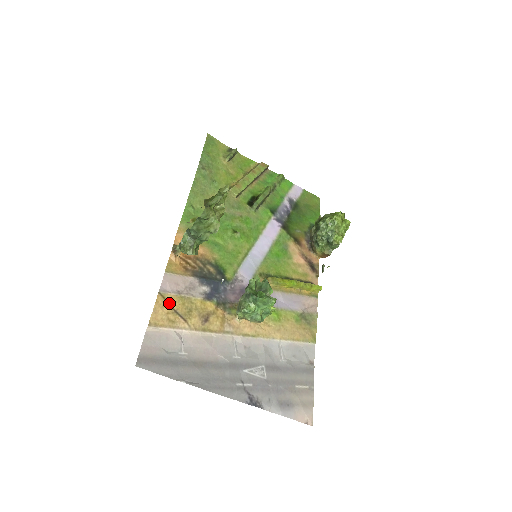
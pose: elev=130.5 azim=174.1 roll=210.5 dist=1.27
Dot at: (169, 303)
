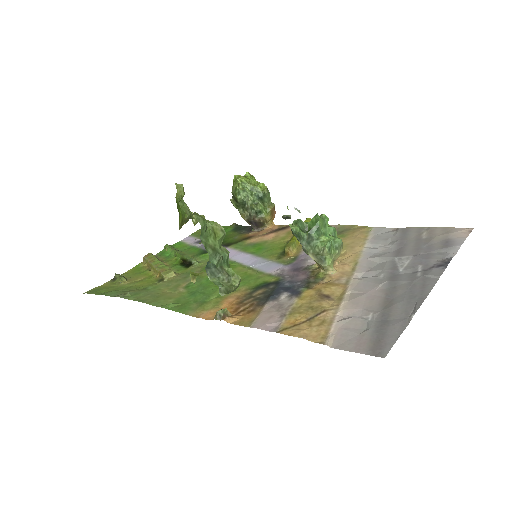
Dot at: (295, 325)
